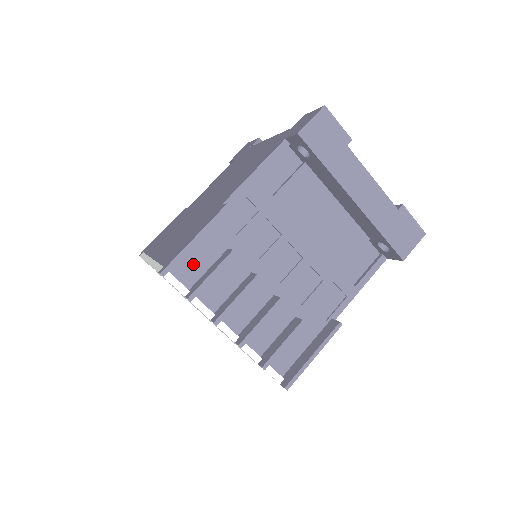
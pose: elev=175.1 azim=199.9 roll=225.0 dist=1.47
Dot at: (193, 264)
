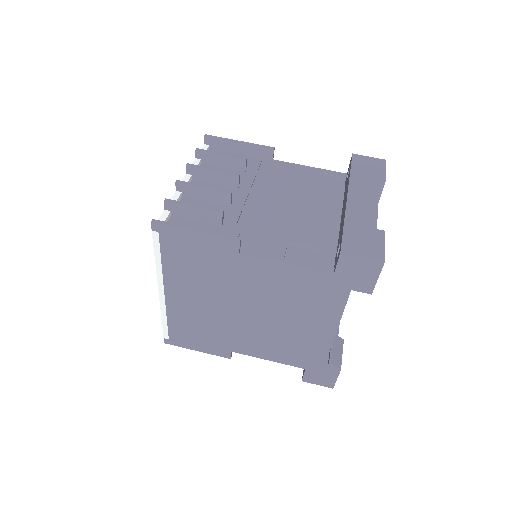
Dot at: occluded
